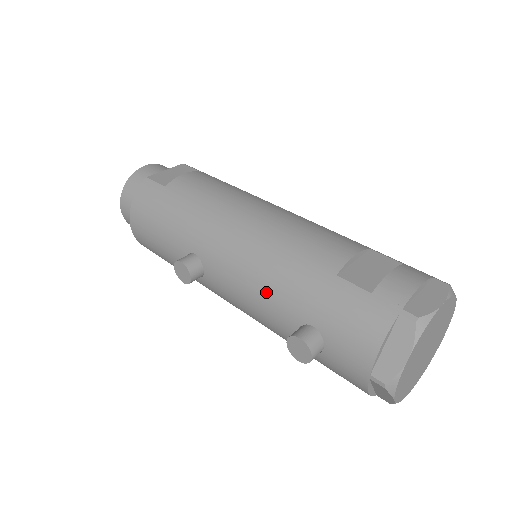
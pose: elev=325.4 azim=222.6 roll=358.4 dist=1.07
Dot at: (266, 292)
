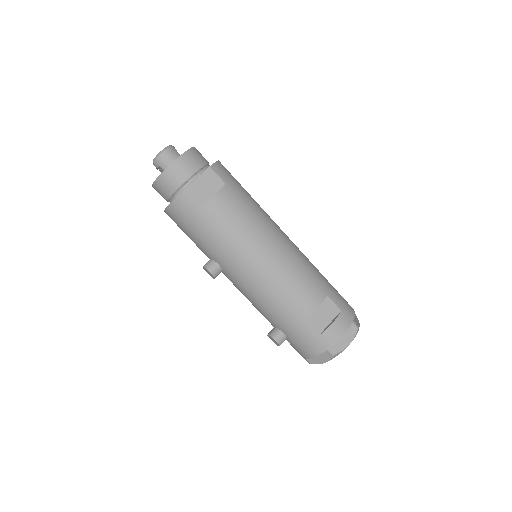
Dot at: (262, 308)
